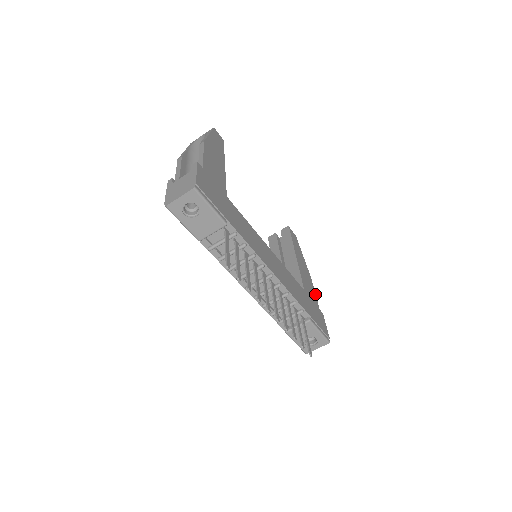
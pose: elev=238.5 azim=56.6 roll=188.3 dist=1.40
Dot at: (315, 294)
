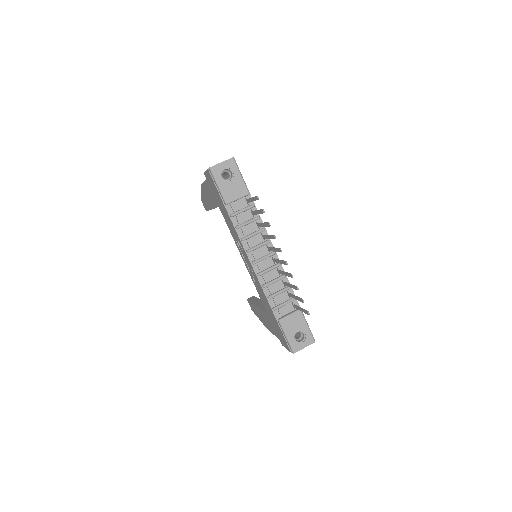
Dot at: occluded
